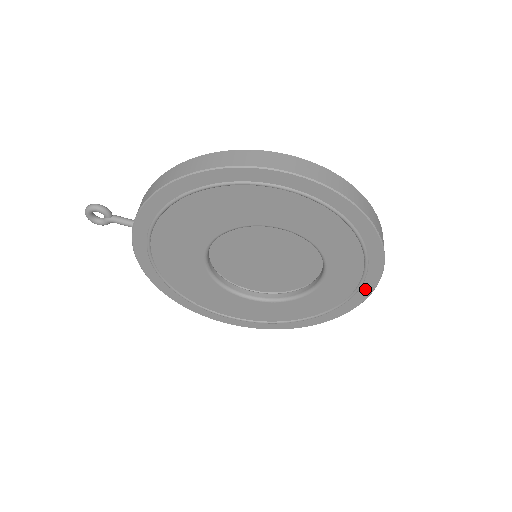
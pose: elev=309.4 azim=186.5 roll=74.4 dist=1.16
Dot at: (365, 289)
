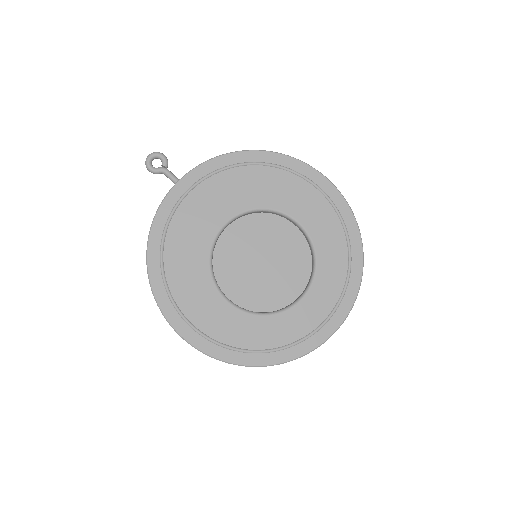
Dot at: (336, 319)
